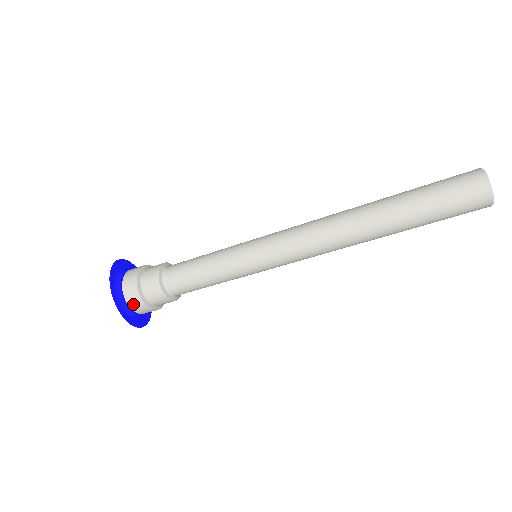
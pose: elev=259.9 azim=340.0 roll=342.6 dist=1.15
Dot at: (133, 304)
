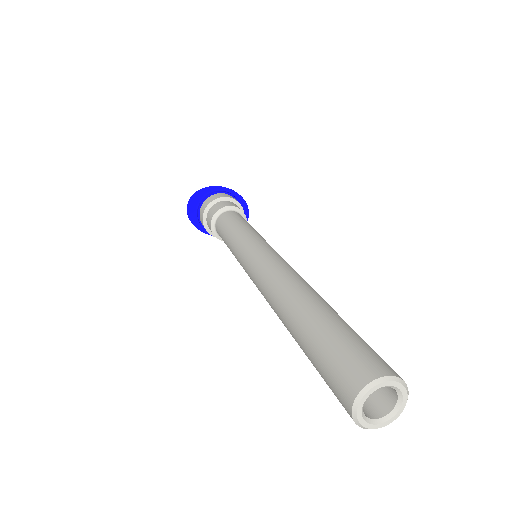
Dot at: occluded
